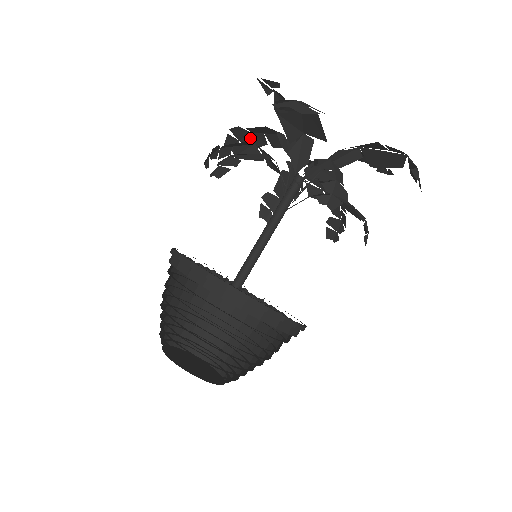
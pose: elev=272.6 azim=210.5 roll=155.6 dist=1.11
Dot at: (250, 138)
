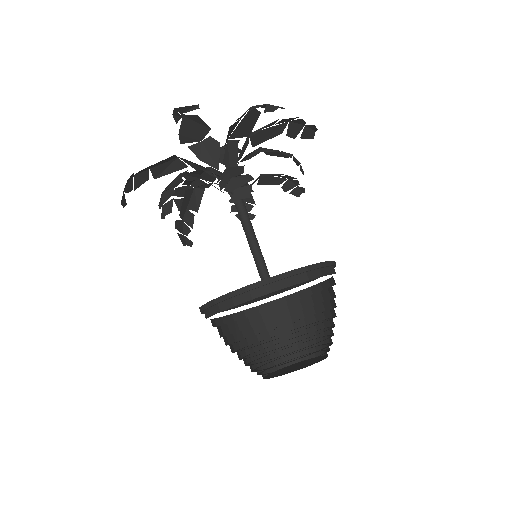
Dot at: (131, 182)
